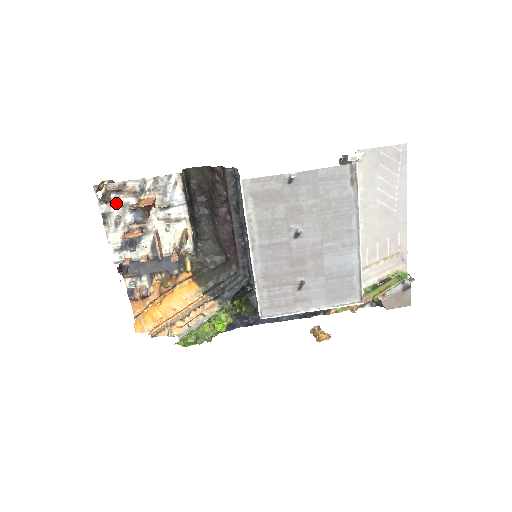
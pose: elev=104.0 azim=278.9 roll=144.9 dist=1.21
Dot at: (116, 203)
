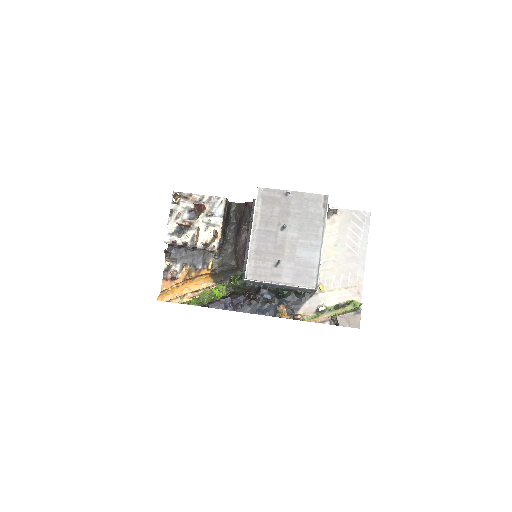
Dot at: (182, 205)
